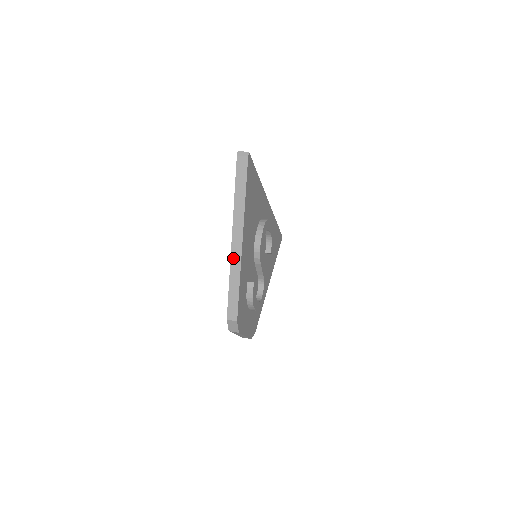
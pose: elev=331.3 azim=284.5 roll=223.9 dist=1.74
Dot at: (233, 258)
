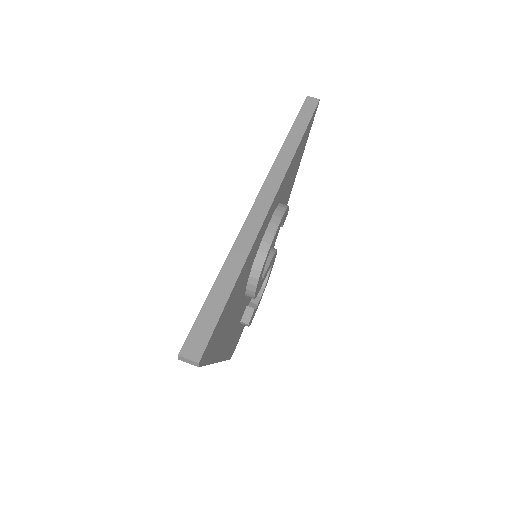
Dot at: occluded
